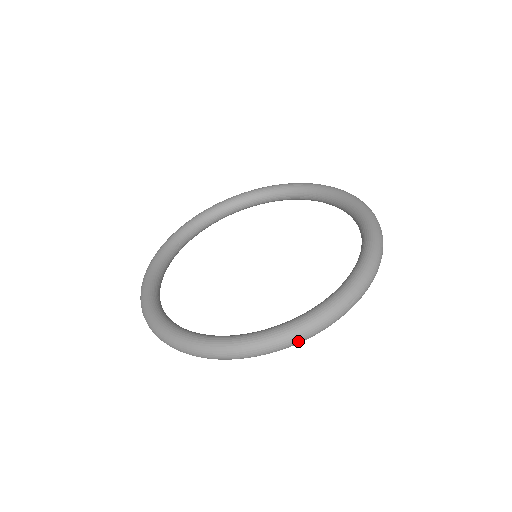
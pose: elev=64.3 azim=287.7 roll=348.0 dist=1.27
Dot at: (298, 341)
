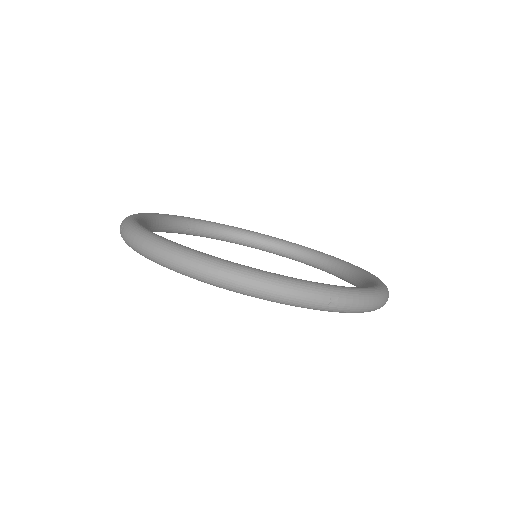
Dot at: (260, 289)
